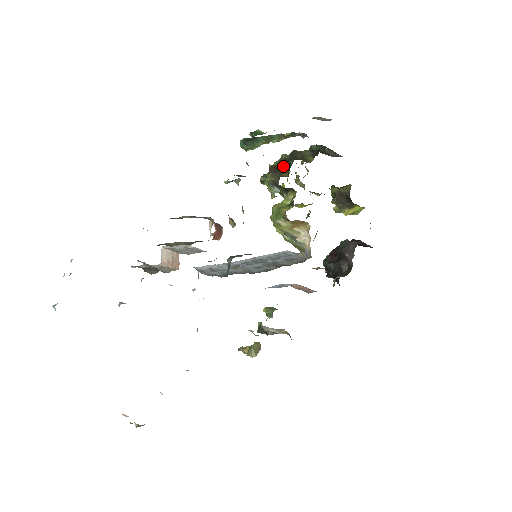
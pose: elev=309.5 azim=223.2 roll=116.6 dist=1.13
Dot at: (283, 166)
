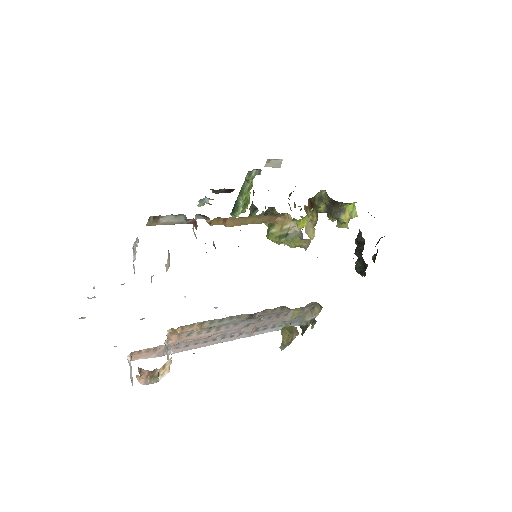
Dot at: occluded
